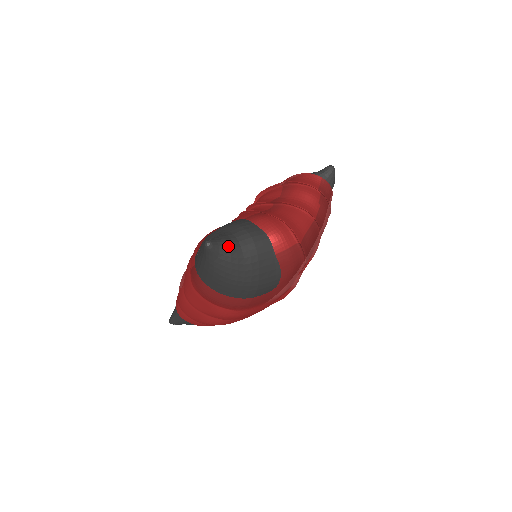
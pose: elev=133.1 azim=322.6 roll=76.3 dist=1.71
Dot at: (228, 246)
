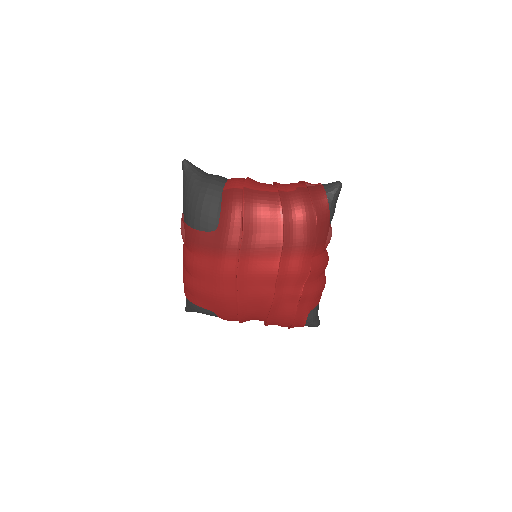
Dot at: (196, 169)
